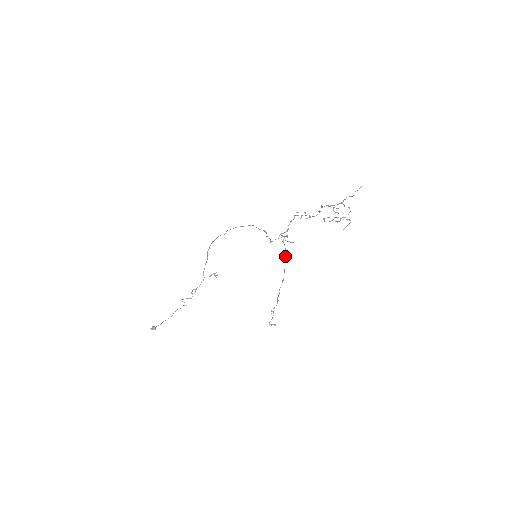
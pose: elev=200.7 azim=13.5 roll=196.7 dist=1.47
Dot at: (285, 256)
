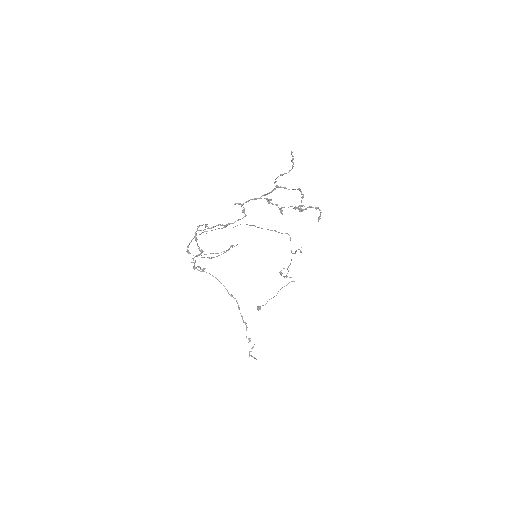
Dot at: (218, 280)
